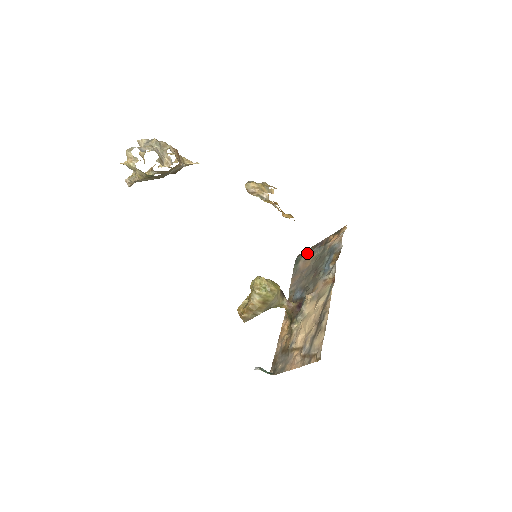
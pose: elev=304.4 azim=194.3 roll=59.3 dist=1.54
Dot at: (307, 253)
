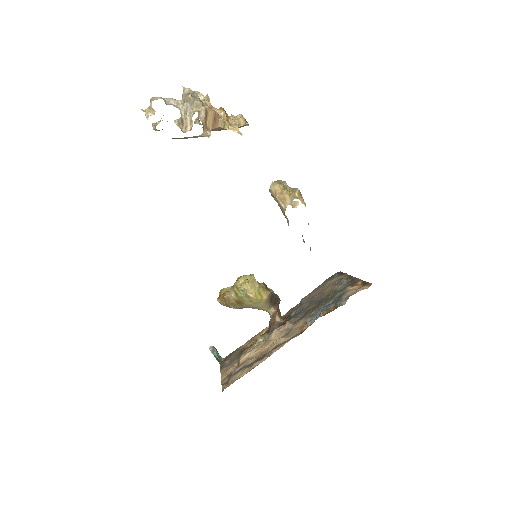
Dot at: (340, 278)
